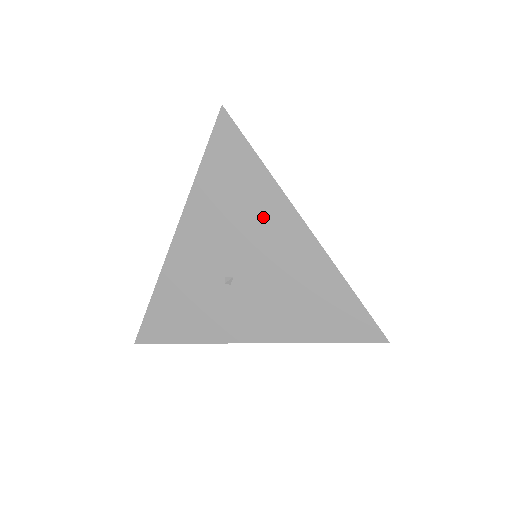
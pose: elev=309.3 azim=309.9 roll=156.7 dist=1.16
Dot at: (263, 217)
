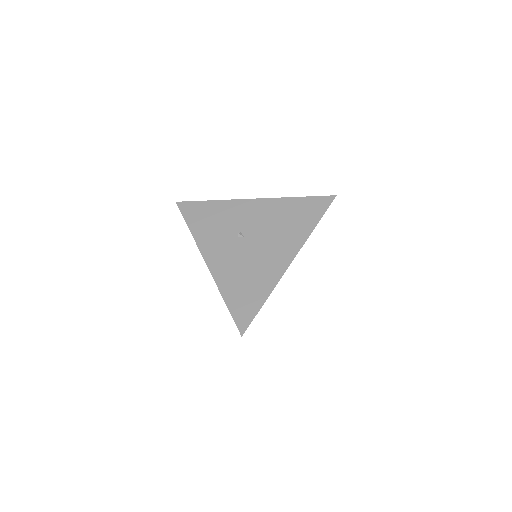
Dot at: (287, 238)
